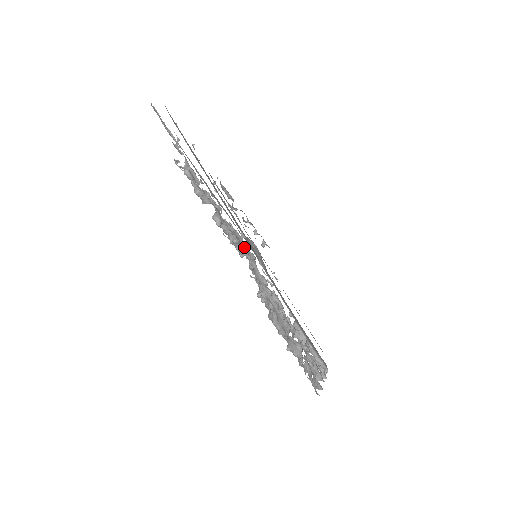
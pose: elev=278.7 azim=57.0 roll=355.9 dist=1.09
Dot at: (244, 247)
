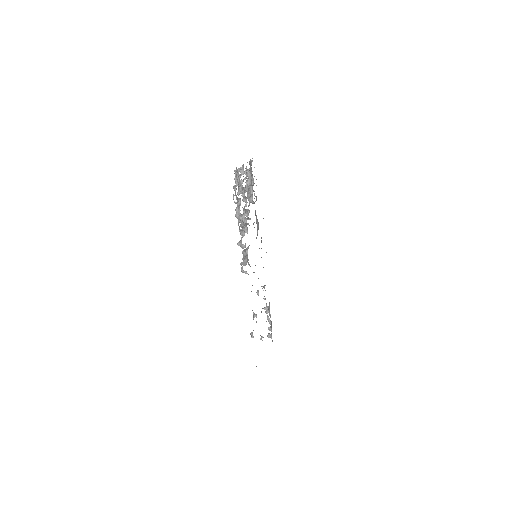
Dot at: occluded
